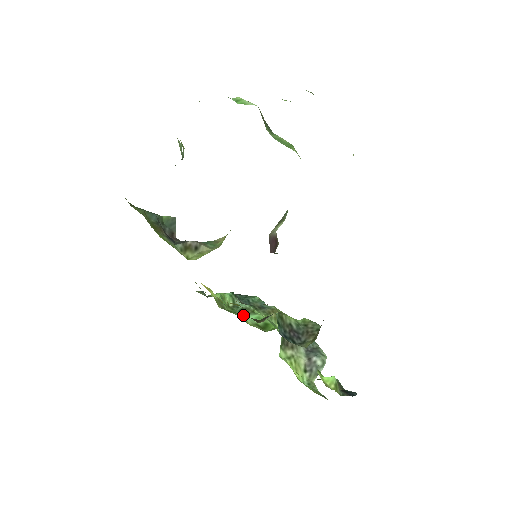
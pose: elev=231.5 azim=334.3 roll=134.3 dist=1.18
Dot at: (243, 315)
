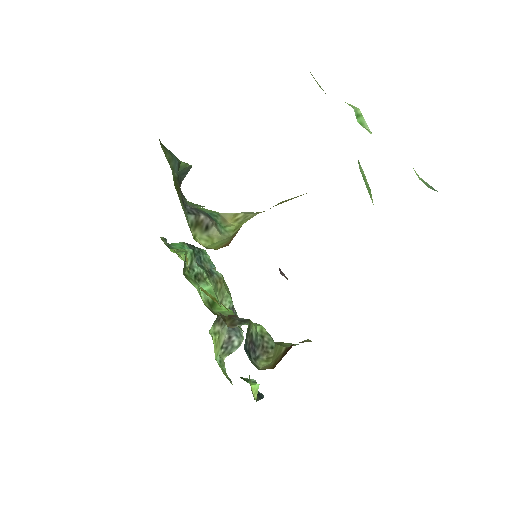
Dot at: occluded
